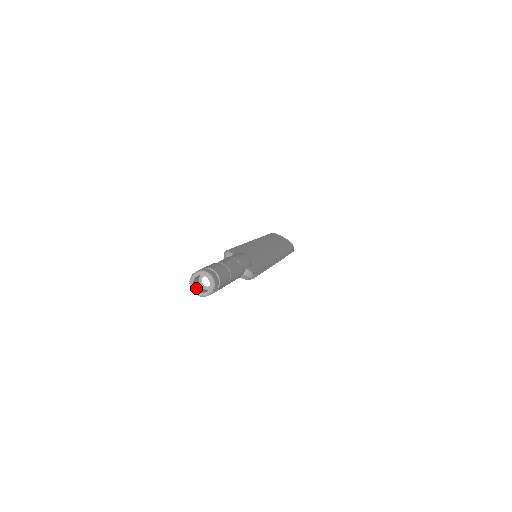
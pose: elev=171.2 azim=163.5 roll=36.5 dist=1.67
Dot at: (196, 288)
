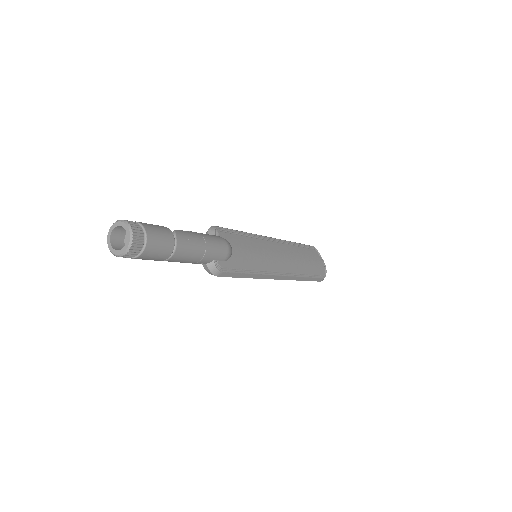
Dot at: (113, 238)
